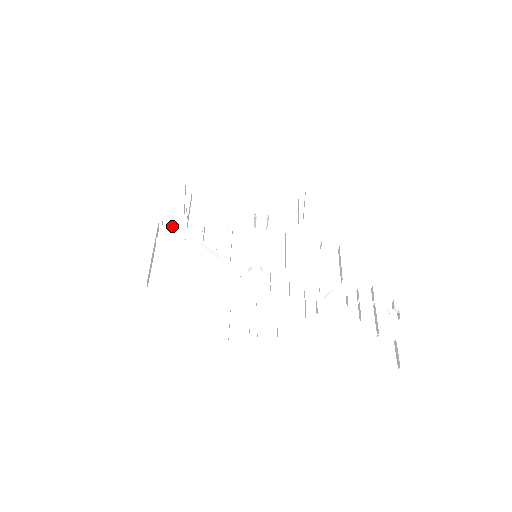
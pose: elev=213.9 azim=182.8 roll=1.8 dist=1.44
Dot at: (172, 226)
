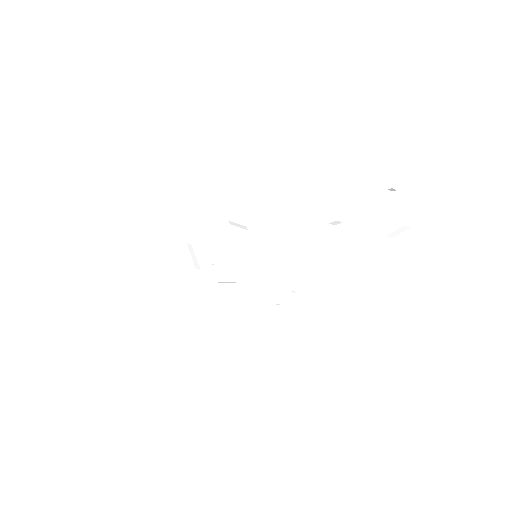
Dot at: (201, 285)
